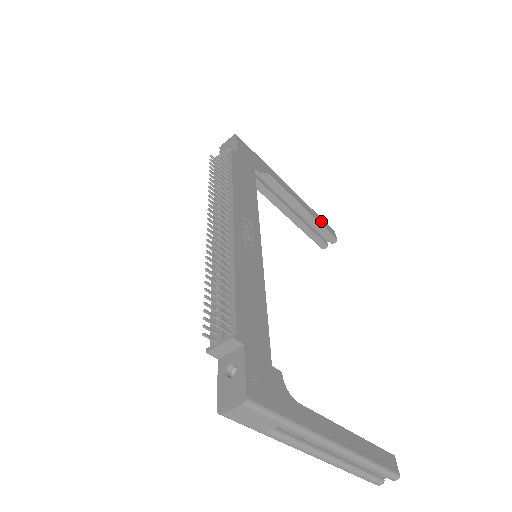
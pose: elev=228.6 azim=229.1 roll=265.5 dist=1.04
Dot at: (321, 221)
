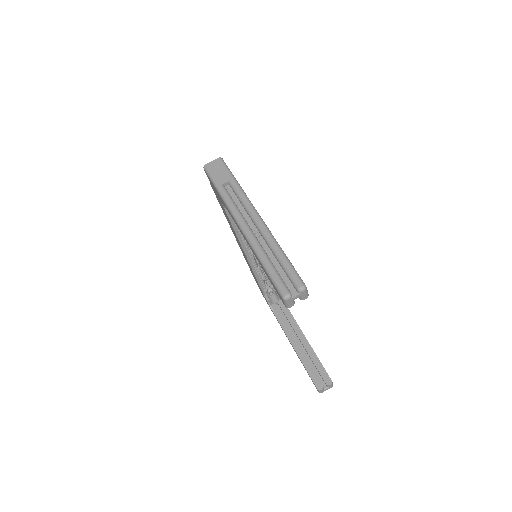
Dot at: occluded
